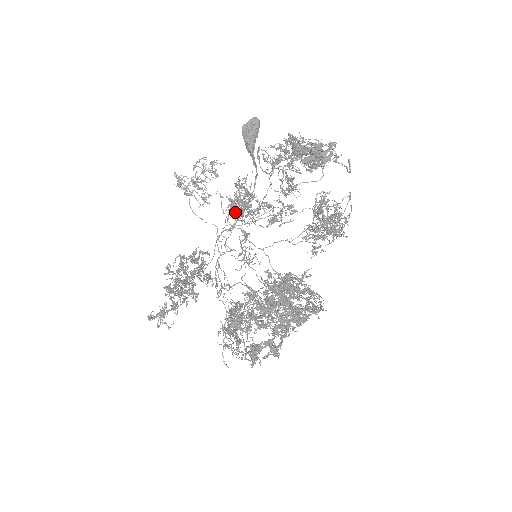
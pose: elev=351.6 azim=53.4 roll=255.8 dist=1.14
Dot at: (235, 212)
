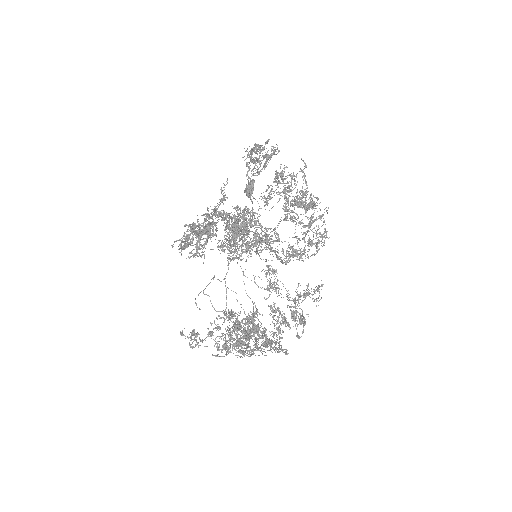
Dot at: (234, 227)
